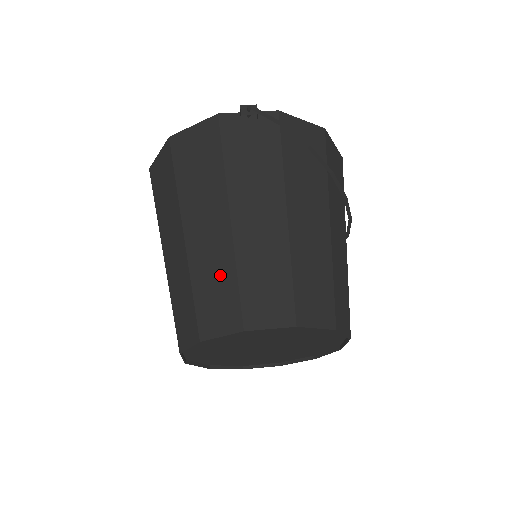
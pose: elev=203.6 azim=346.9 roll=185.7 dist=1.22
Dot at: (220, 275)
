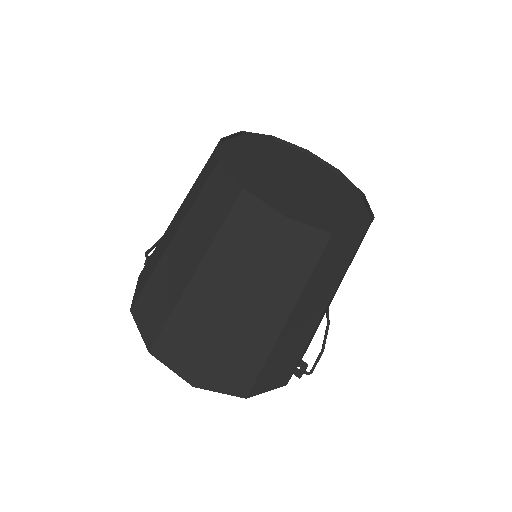
Dot at: (195, 187)
